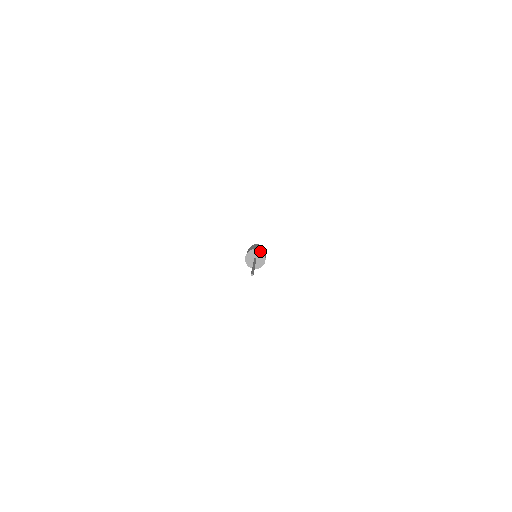
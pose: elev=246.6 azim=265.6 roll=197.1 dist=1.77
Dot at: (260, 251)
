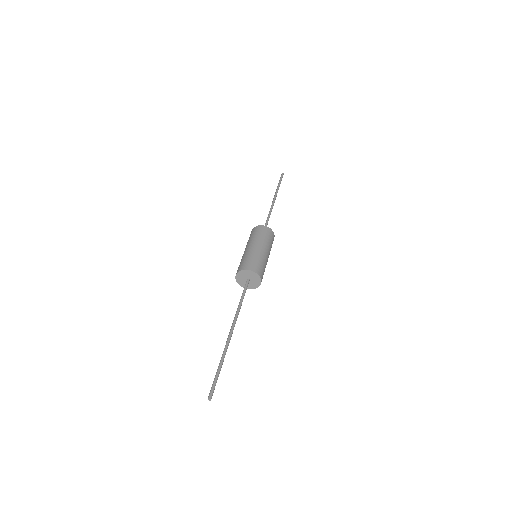
Dot at: (259, 277)
